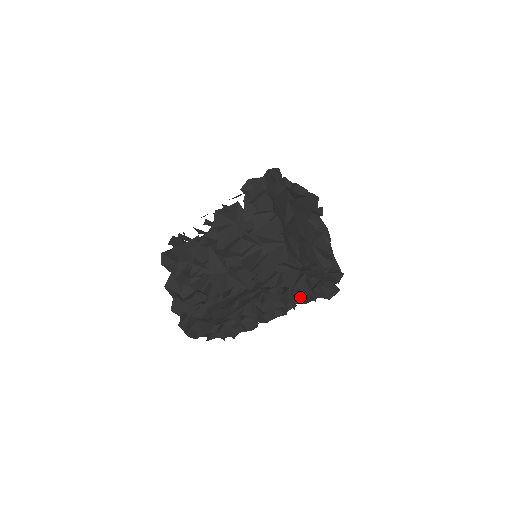
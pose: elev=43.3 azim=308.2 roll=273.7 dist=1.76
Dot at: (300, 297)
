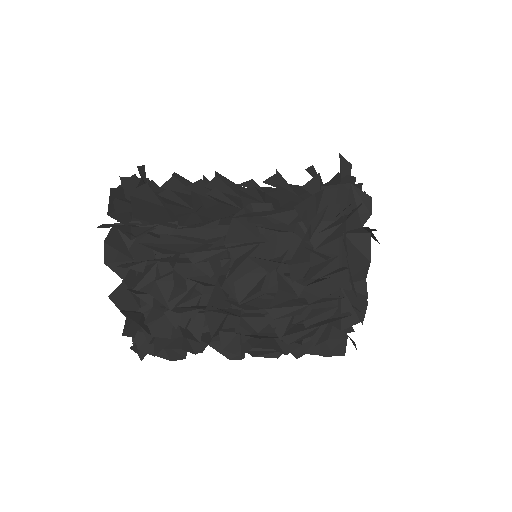
Dot at: occluded
